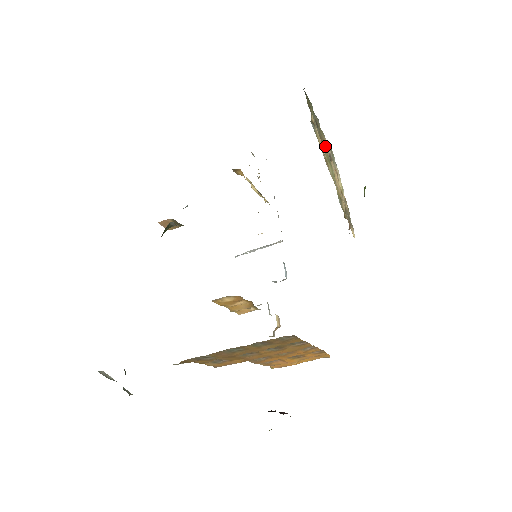
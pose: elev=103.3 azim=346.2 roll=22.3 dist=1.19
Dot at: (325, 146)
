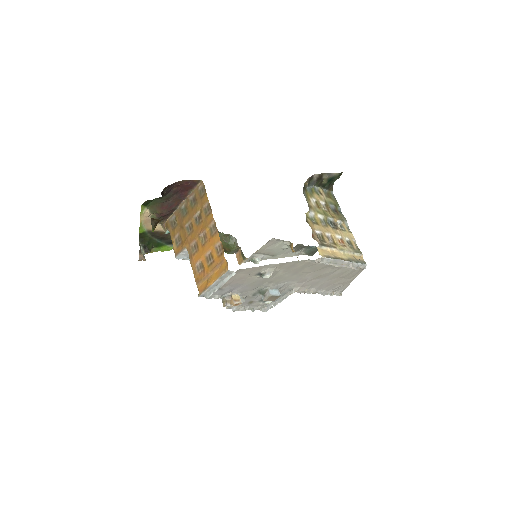
Dot at: (333, 216)
